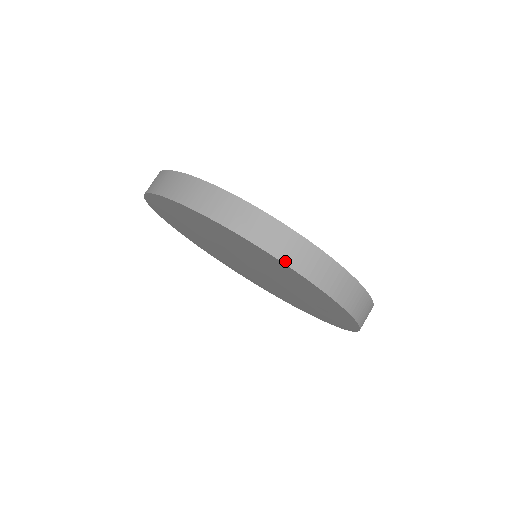
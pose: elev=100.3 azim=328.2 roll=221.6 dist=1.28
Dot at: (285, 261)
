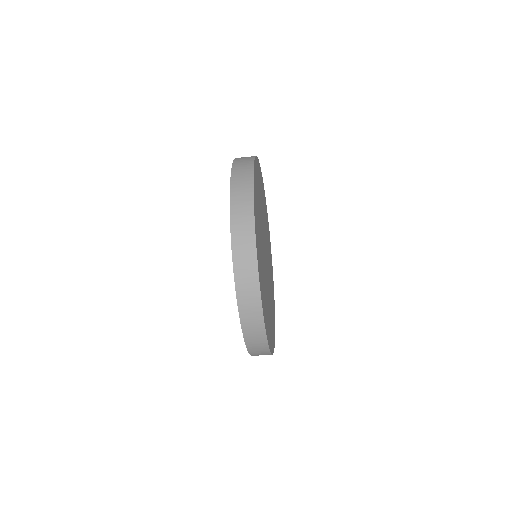
Dot at: (248, 347)
